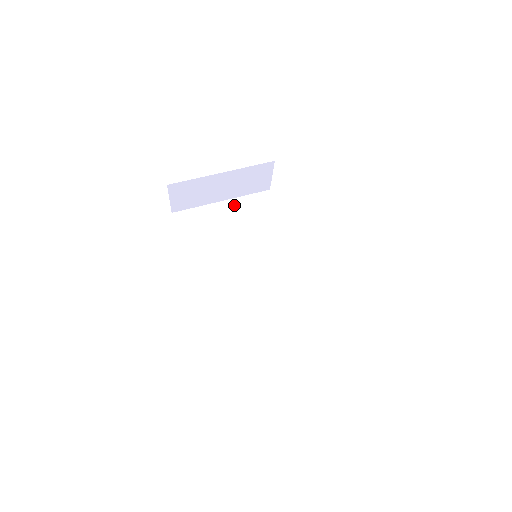
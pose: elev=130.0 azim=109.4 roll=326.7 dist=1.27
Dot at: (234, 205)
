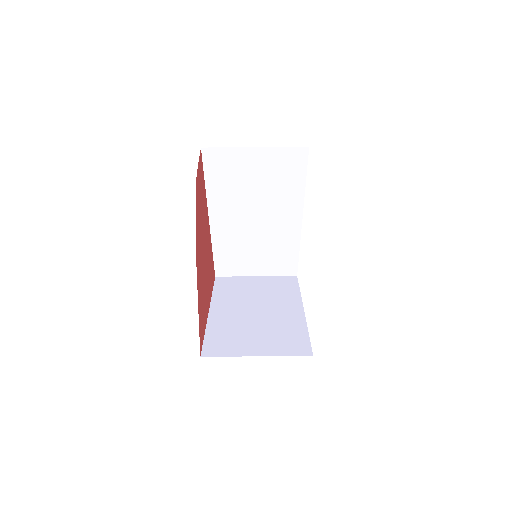
Dot at: (266, 154)
